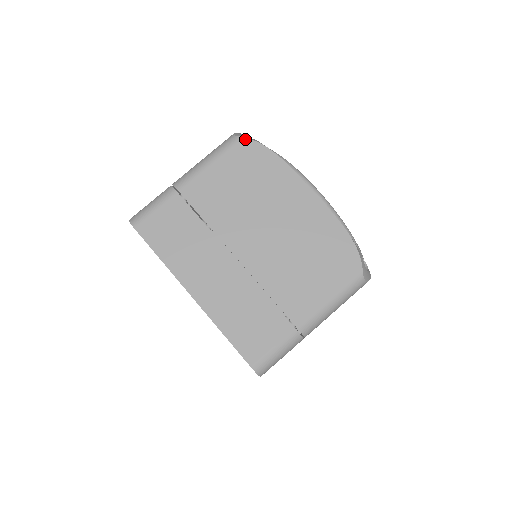
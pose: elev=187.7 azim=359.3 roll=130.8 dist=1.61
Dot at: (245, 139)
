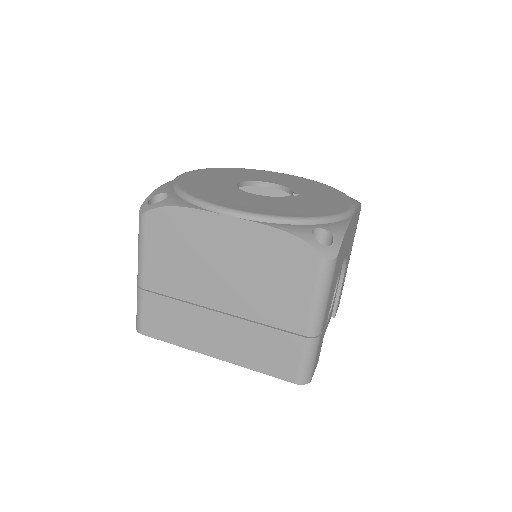
Dot at: (148, 213)
